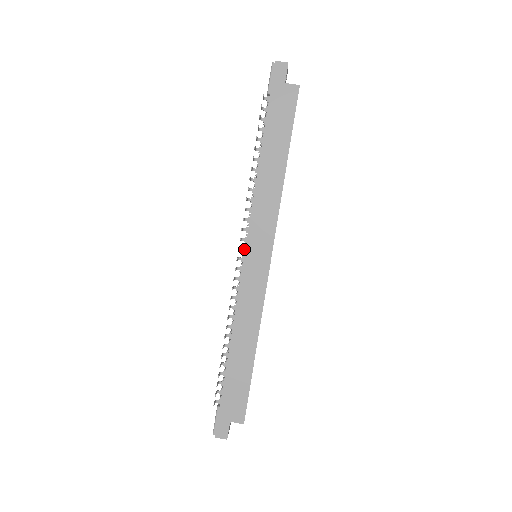
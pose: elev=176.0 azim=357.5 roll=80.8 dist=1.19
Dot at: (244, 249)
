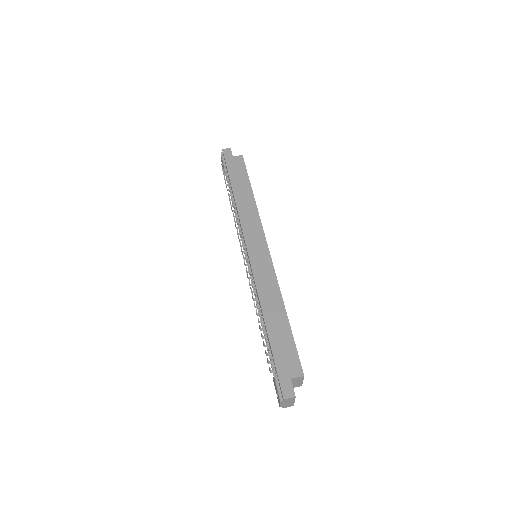
Dot at: (245, 251)
